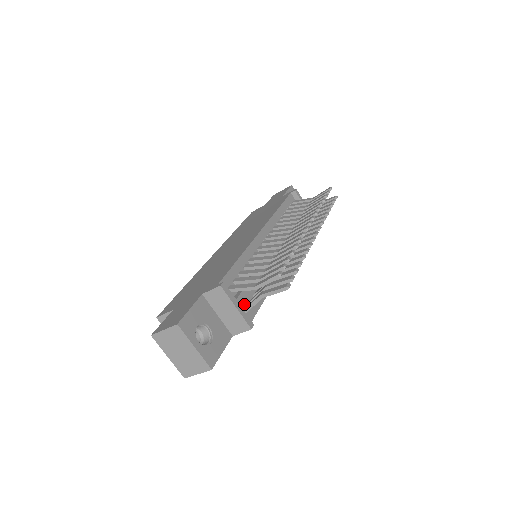
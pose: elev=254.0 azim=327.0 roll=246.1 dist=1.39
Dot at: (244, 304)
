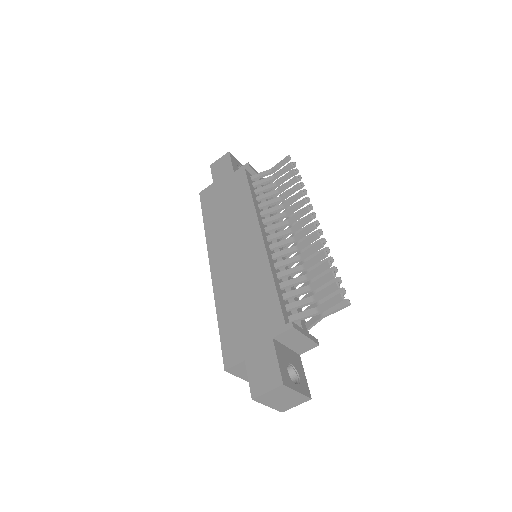
Dot at: occluded
